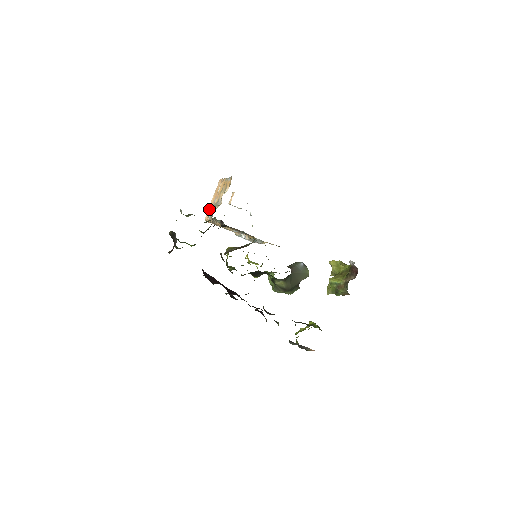
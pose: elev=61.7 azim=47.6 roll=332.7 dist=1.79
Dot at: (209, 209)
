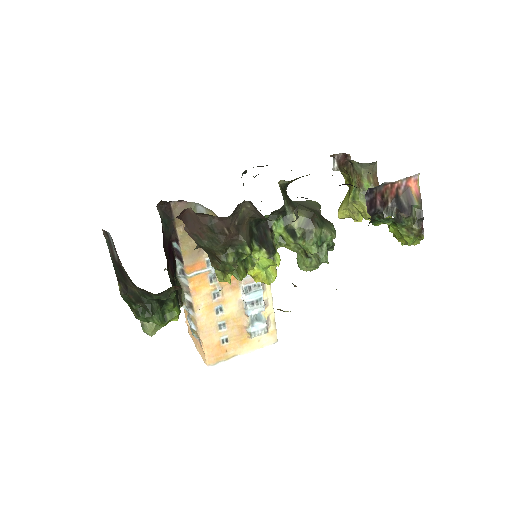
Dot at: (200, 352)
